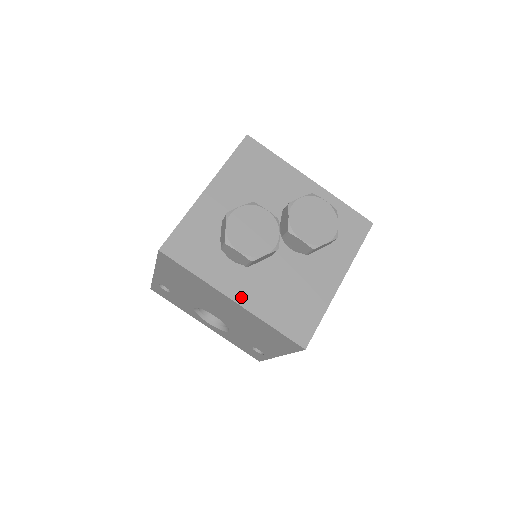
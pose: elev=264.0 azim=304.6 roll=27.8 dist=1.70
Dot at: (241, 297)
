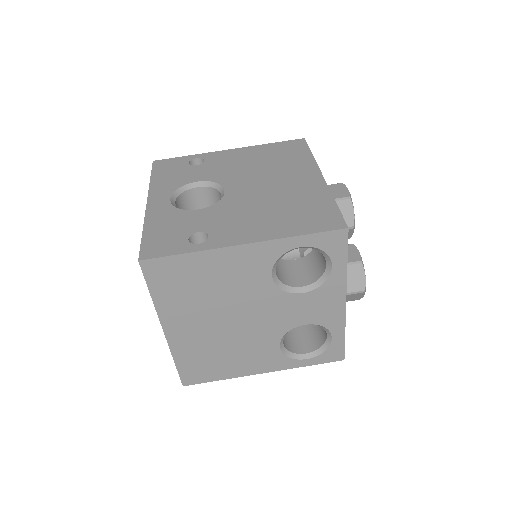
Dot at: occluded
